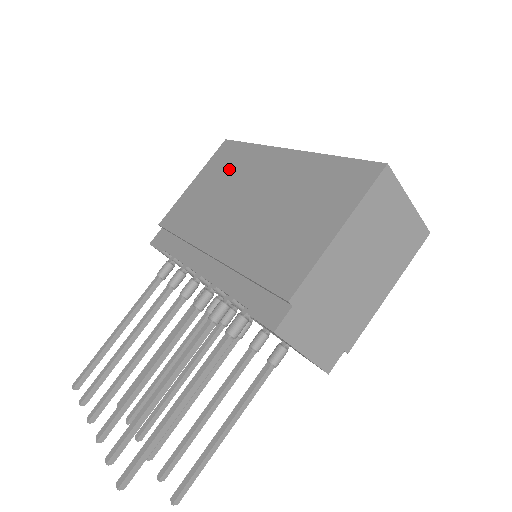
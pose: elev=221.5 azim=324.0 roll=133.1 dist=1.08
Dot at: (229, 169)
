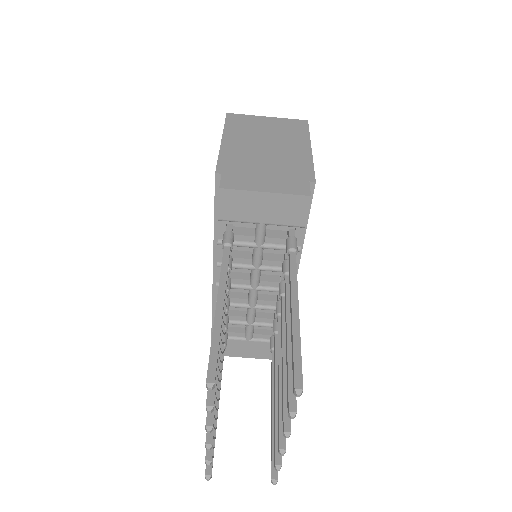
Dot at: occluded
